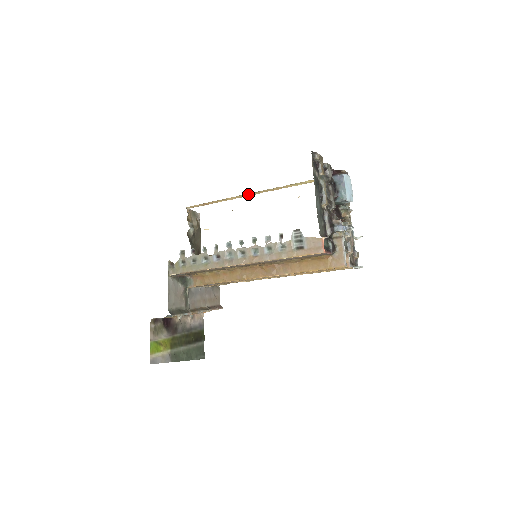
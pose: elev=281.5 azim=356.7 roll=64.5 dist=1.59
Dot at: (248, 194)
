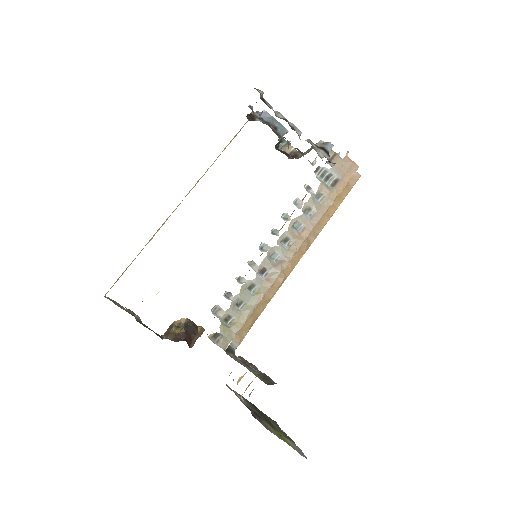
Dot at: occluded
